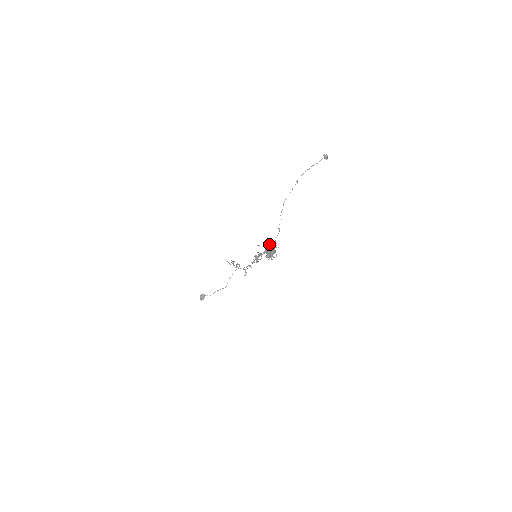
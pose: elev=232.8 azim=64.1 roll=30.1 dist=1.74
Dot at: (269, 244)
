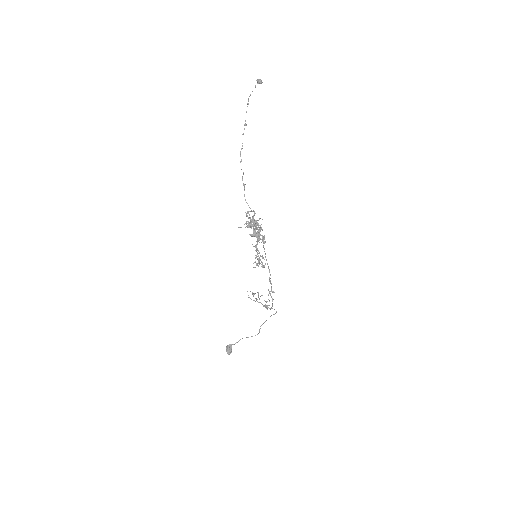
Dot at: (247, 216)
